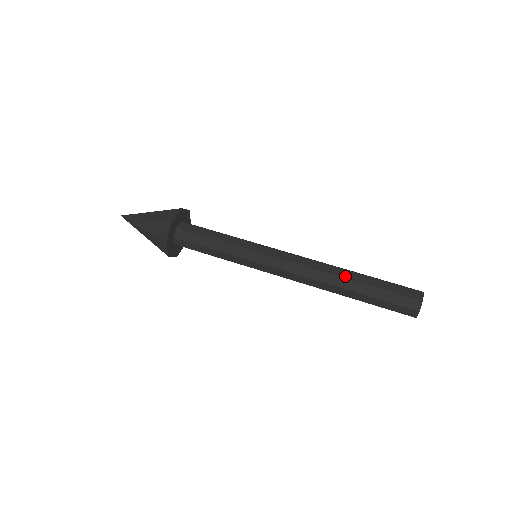
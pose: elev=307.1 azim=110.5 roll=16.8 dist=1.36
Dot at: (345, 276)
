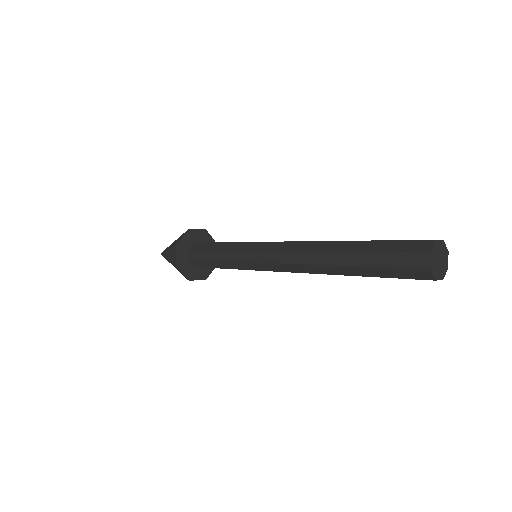
Dot at: occluded
